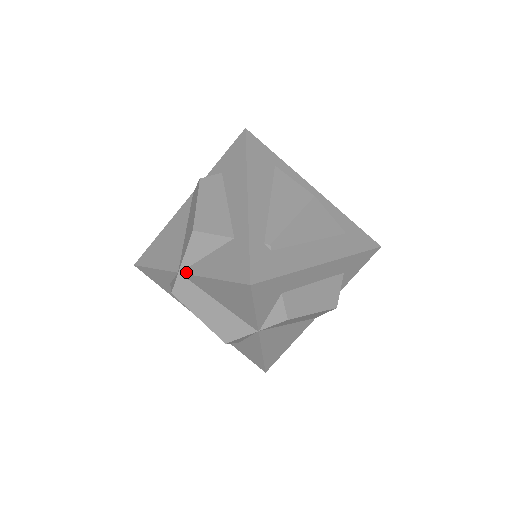
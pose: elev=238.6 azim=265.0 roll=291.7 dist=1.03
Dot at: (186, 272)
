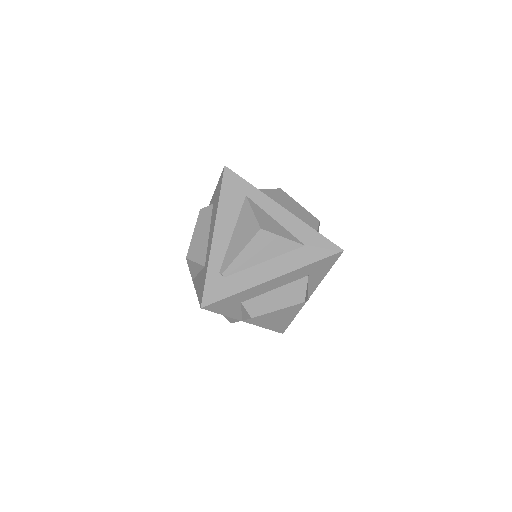
Dot at: (193, 281)
